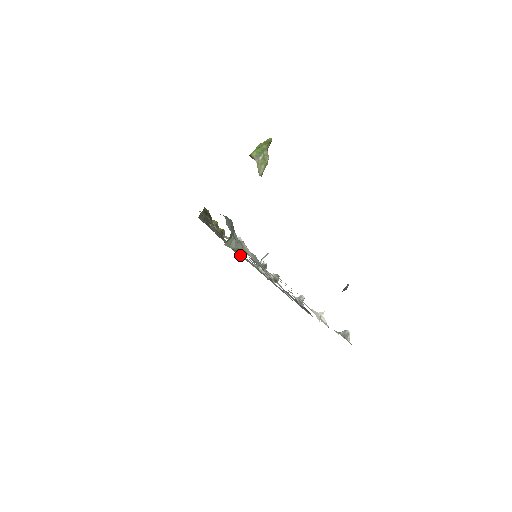
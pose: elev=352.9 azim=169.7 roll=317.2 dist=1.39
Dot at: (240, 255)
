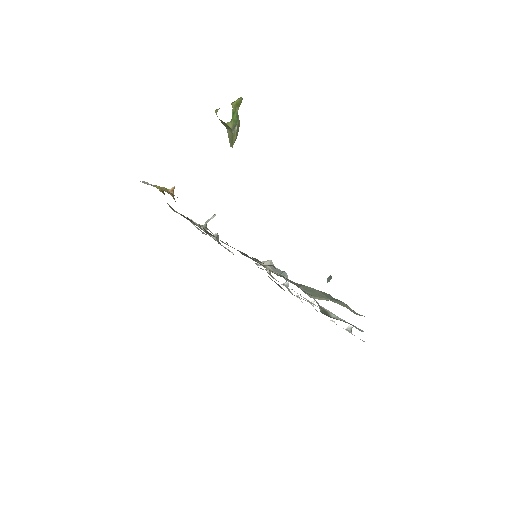
Dot at: occluded
